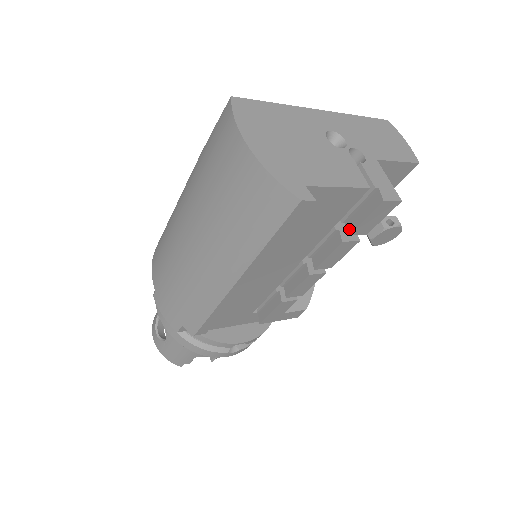
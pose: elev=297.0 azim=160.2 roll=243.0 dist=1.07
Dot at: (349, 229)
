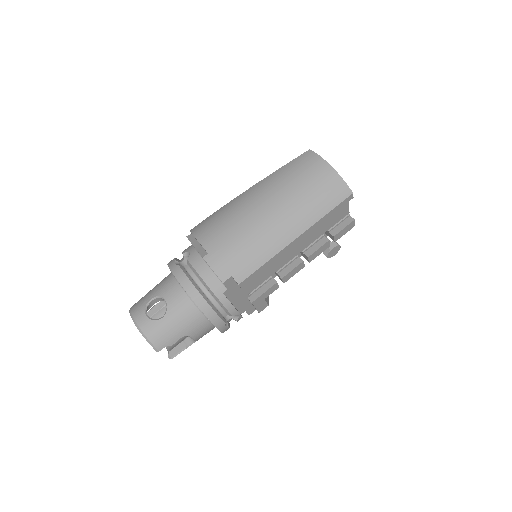
Dot at: (333, 234)
